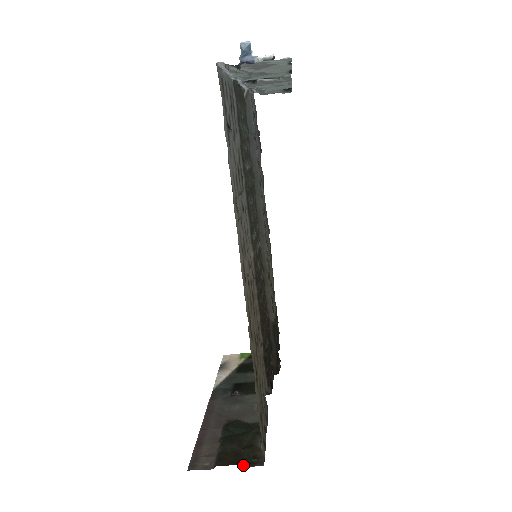
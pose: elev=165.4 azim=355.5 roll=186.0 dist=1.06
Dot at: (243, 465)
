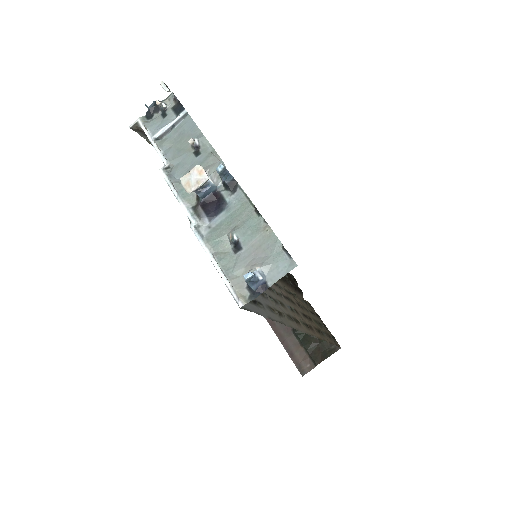
Dot at: (330, 355)
